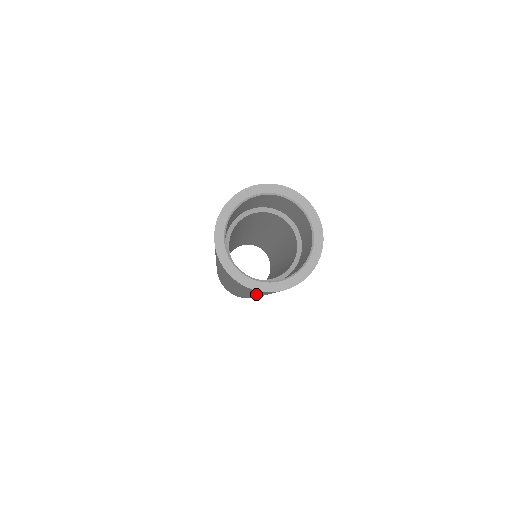
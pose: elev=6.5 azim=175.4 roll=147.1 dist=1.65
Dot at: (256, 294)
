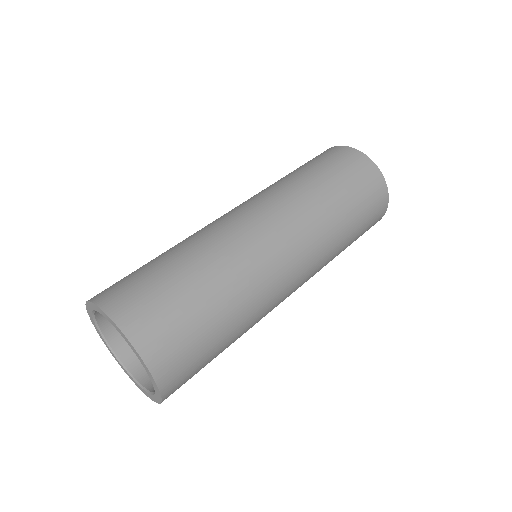
Dot at: occluded
